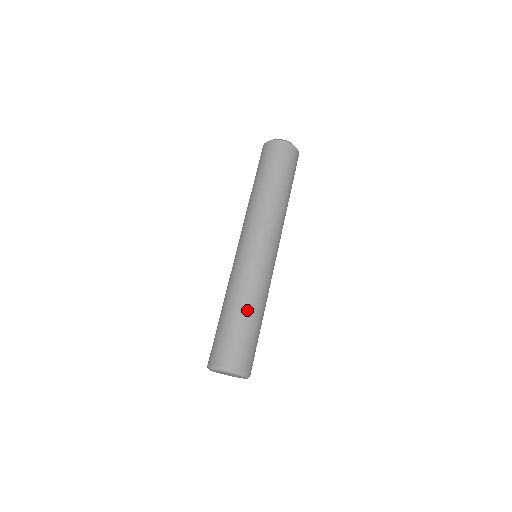
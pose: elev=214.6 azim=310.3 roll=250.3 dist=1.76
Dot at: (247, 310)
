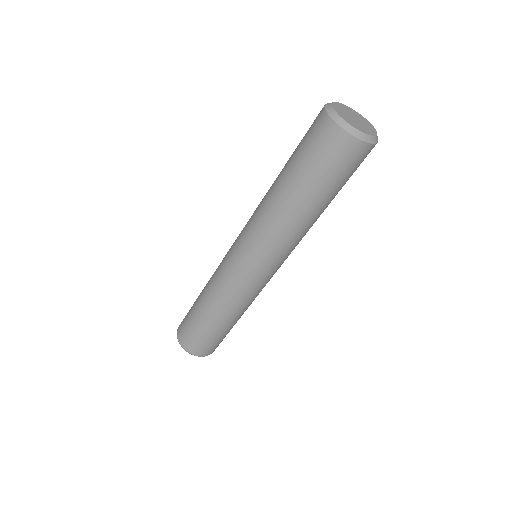
Dot at: (234, 321)
